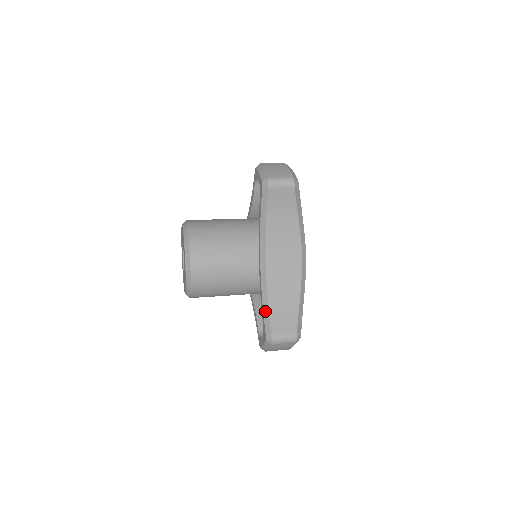
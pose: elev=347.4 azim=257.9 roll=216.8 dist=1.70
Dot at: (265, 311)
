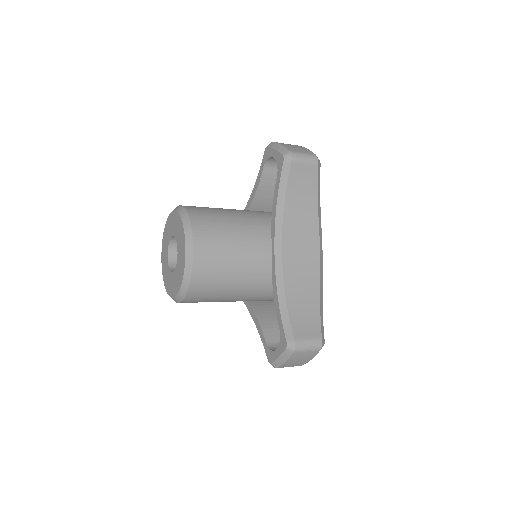
Dot at: (283, 312)
